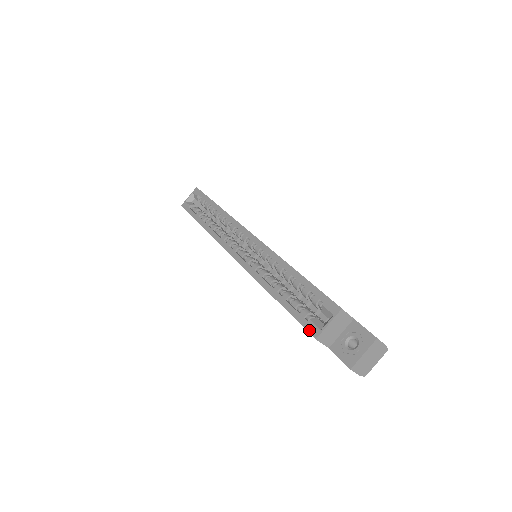
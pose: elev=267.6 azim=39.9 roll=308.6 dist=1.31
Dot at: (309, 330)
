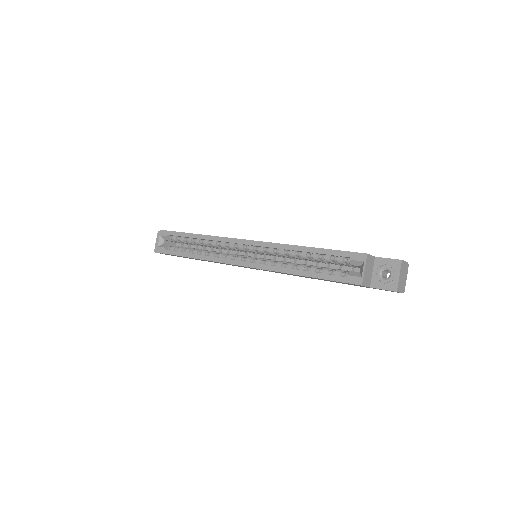
Dot at: (352, 282)
